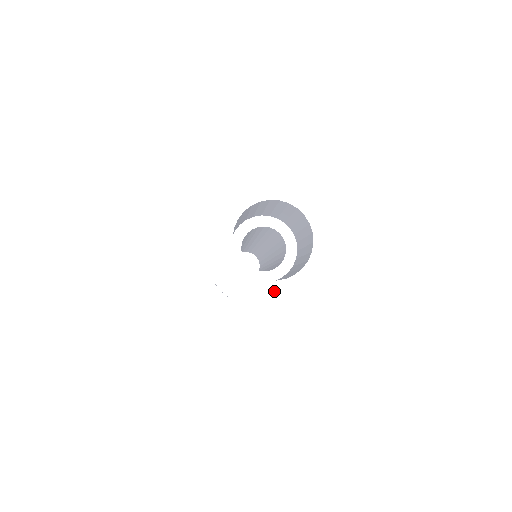
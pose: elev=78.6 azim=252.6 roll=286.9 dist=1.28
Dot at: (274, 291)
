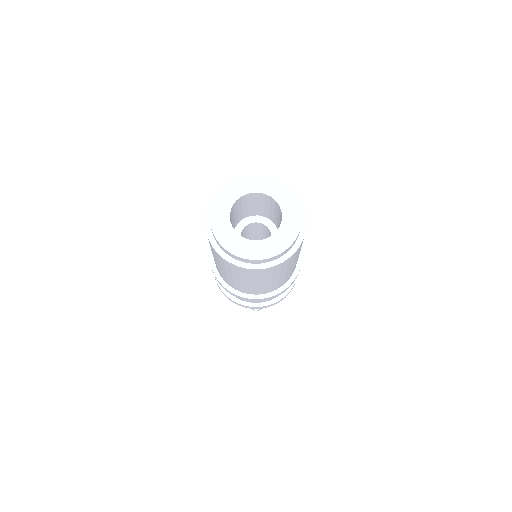
Dot at: (266, 245)
